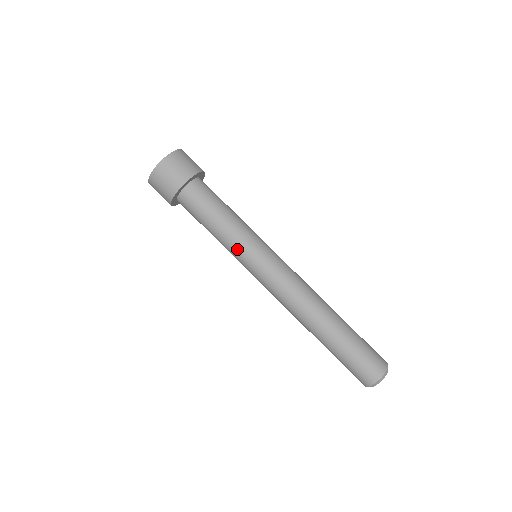
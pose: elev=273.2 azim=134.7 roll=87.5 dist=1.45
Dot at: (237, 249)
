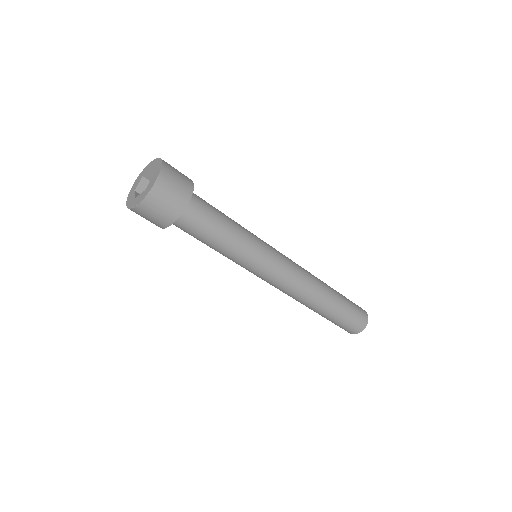
Dot at: occluded
